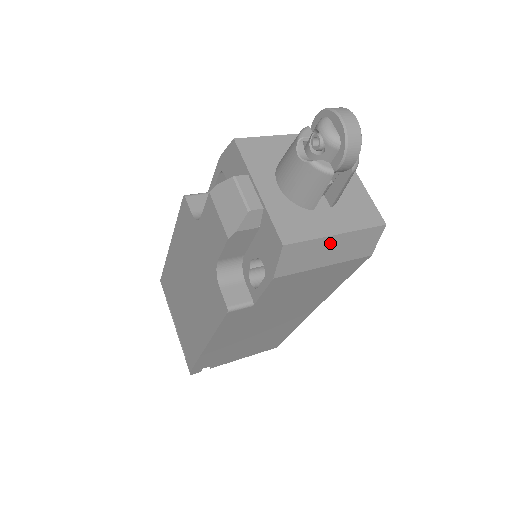
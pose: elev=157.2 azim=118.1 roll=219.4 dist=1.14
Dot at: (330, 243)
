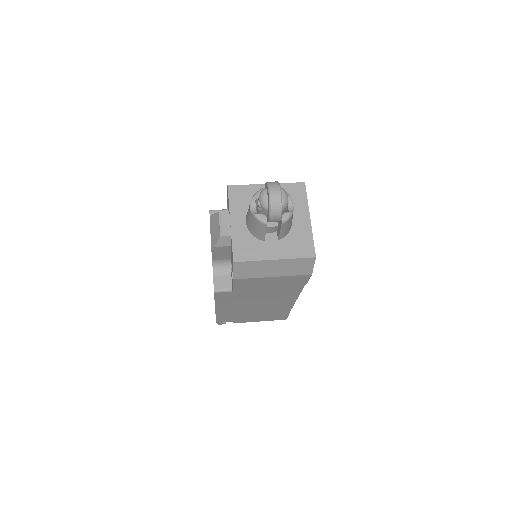
Dot at: (271, 264)
